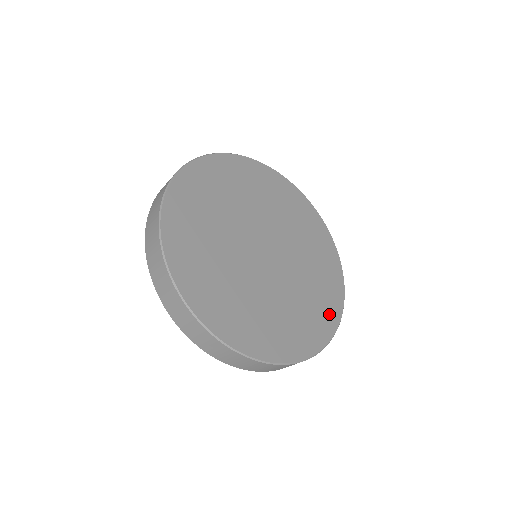
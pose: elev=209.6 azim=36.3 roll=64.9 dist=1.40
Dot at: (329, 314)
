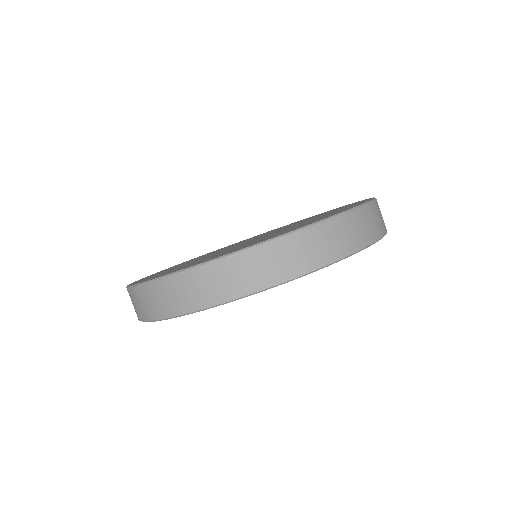
Dot at: occluded
